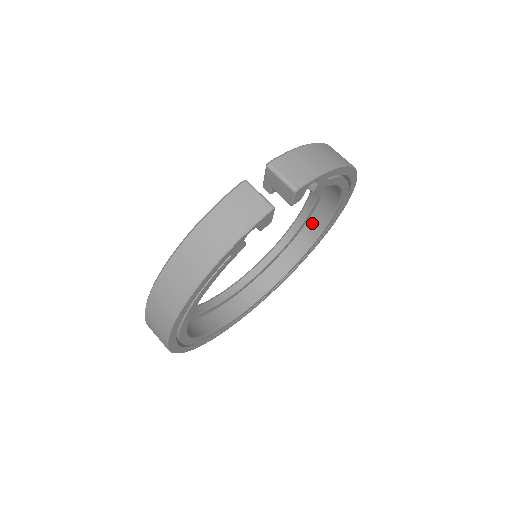
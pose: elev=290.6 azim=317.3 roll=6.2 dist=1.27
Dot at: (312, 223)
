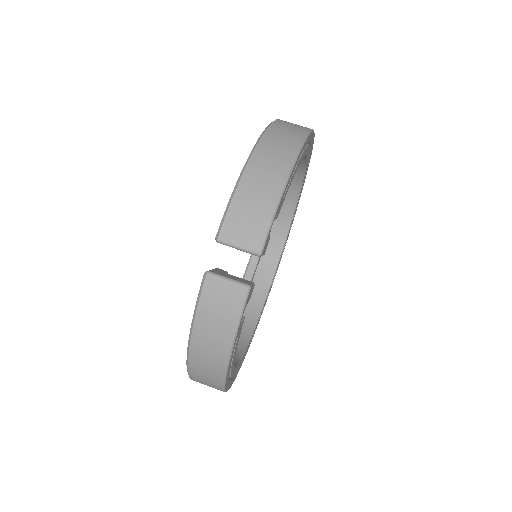
Dot at: occluded
